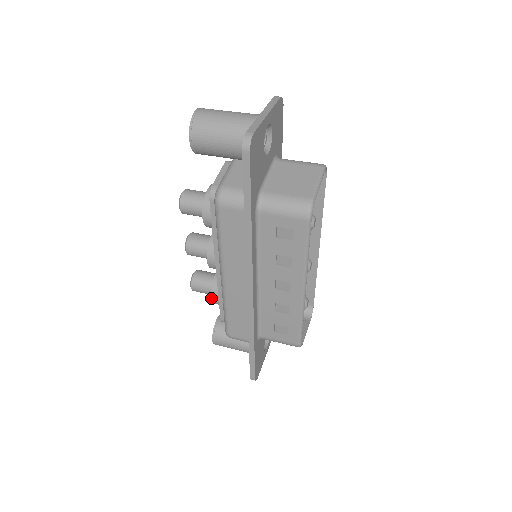
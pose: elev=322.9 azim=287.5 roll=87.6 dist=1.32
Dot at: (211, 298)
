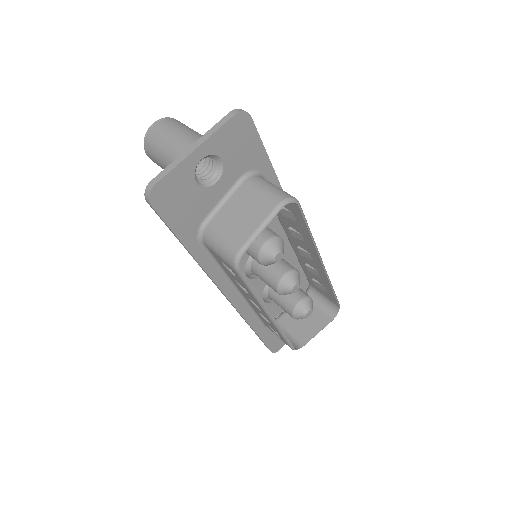
Dot at: occluded
